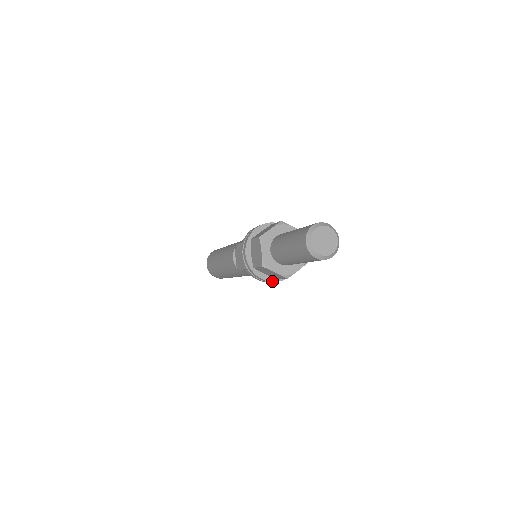
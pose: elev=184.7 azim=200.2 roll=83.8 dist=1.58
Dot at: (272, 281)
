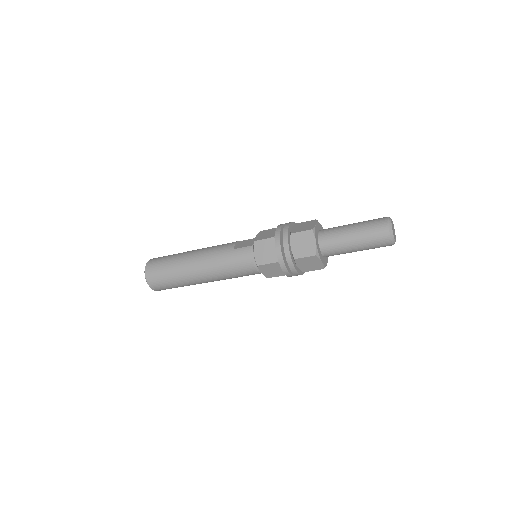
Dot at: (291, 256)
